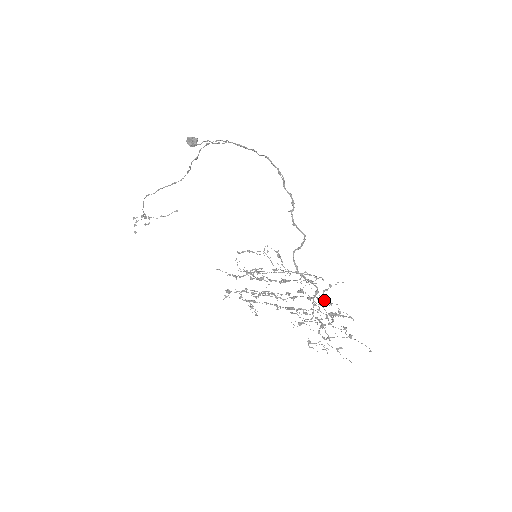
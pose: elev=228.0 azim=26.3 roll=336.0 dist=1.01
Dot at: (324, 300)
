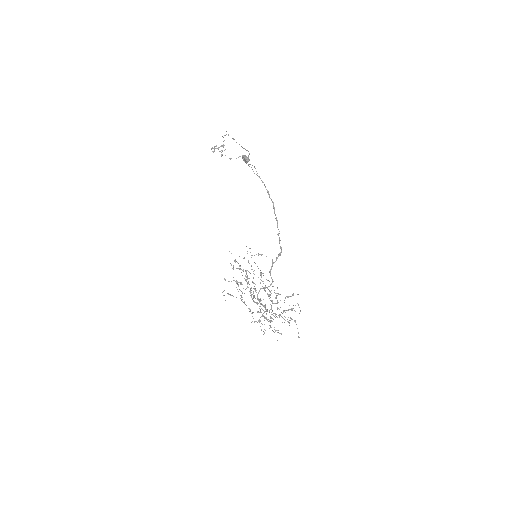
Dot at: occluded
